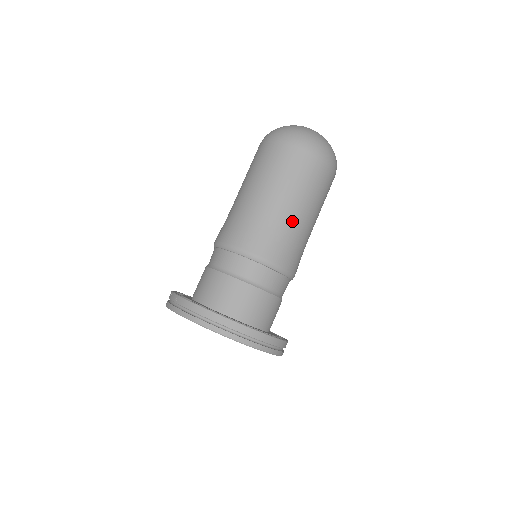
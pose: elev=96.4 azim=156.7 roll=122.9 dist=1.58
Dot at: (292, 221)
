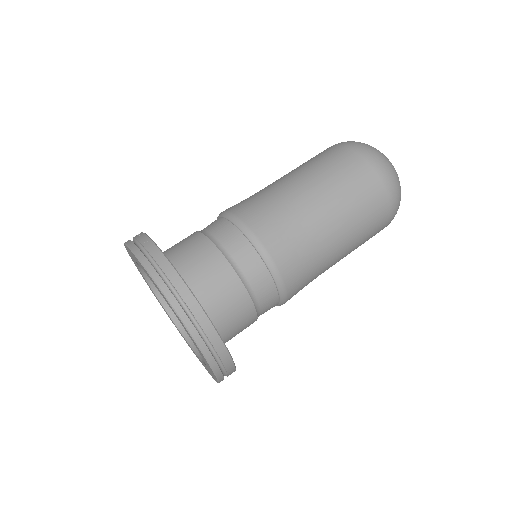
Dot at: (324, 240)
